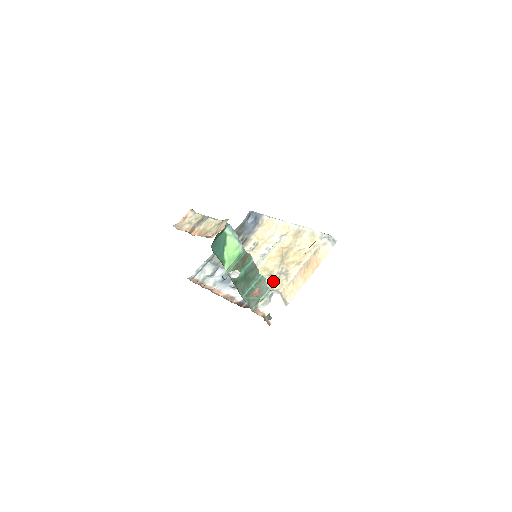
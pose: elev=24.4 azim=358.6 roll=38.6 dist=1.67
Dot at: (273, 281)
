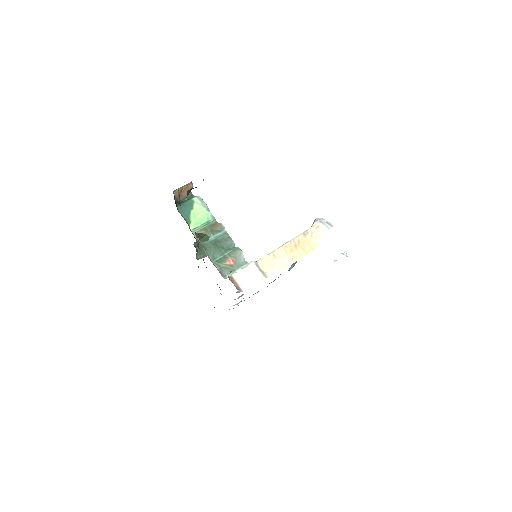
Dot at: occluded
